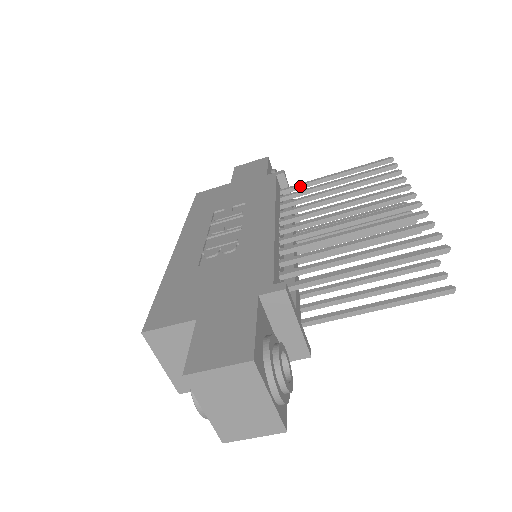
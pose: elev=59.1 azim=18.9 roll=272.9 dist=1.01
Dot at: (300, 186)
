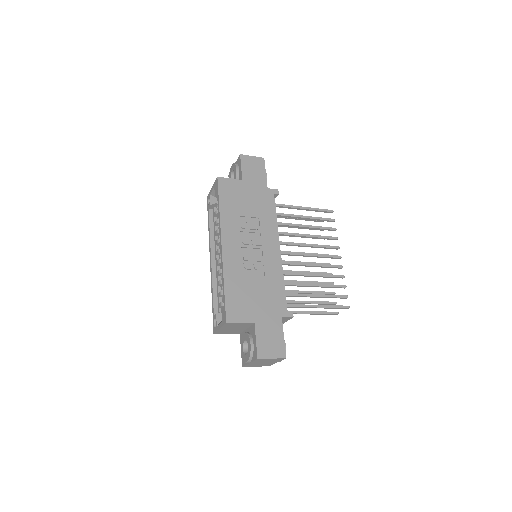
Dot at: (284, 207)
